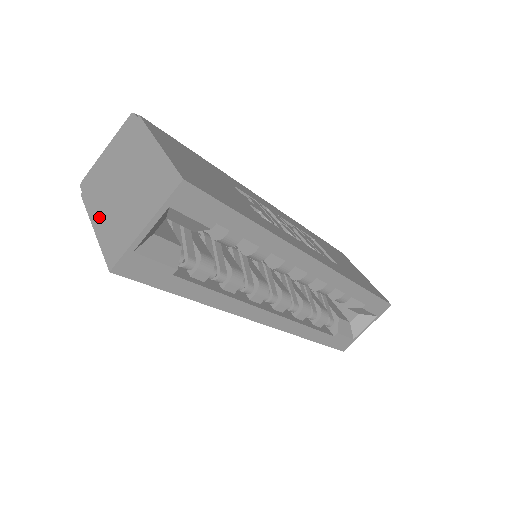
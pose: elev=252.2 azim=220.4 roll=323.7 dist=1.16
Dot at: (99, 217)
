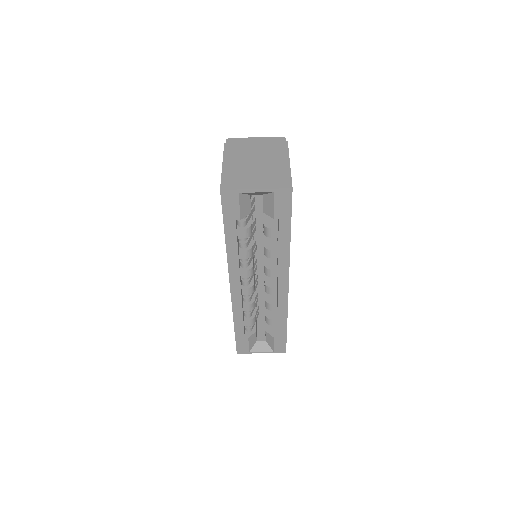
Dot at: (230, 163)
